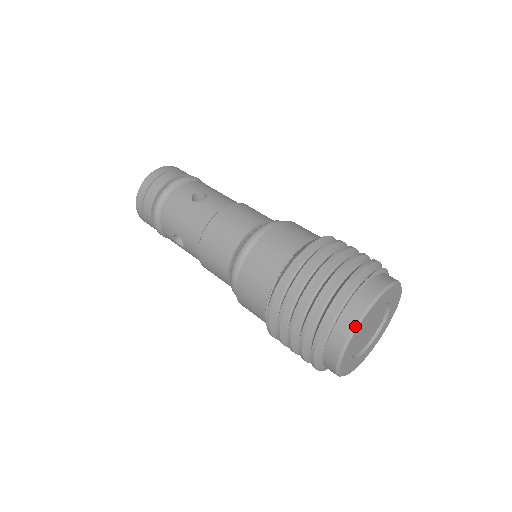
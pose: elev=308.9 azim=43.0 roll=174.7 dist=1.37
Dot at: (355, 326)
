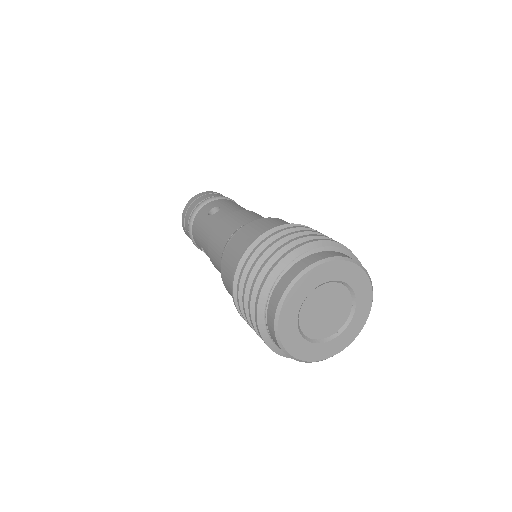
Dot at: (280, 301)
